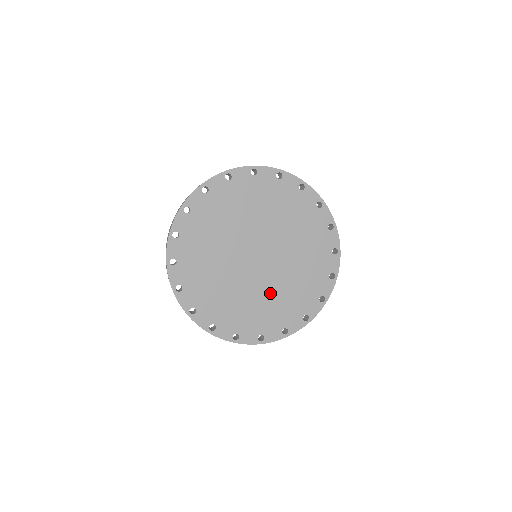
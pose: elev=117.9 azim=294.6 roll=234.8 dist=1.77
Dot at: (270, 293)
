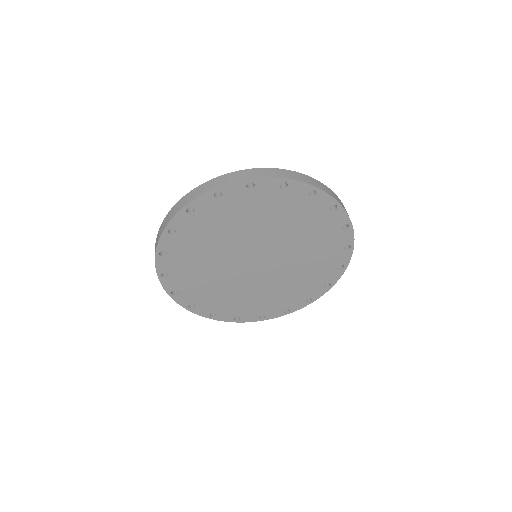
Dot at: (259, 290)
